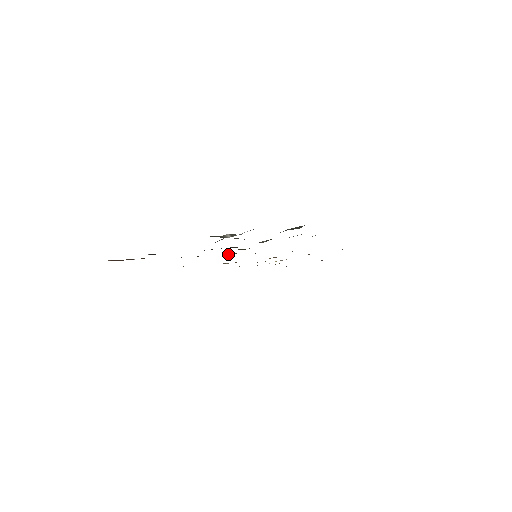
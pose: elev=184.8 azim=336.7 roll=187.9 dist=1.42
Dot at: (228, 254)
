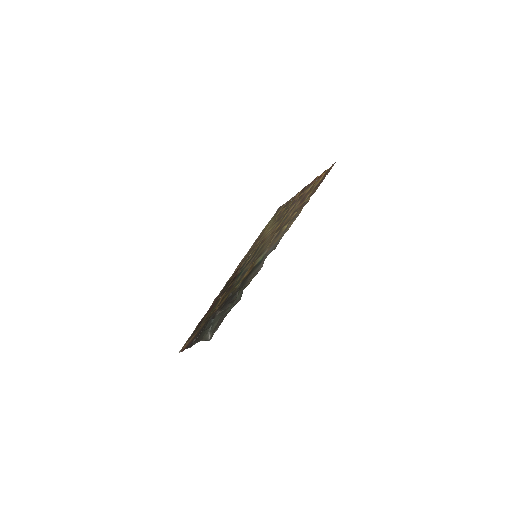
Dot at: (237, 278)
